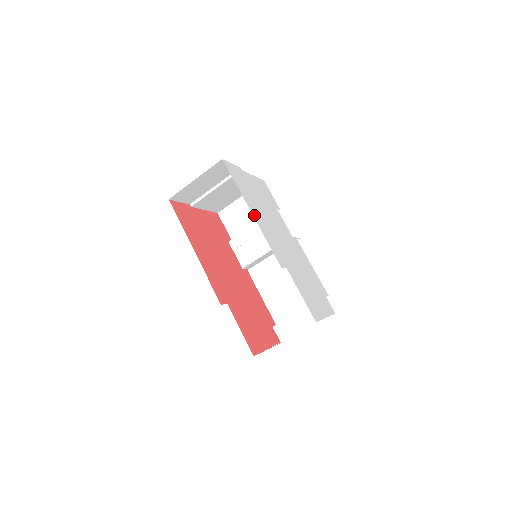
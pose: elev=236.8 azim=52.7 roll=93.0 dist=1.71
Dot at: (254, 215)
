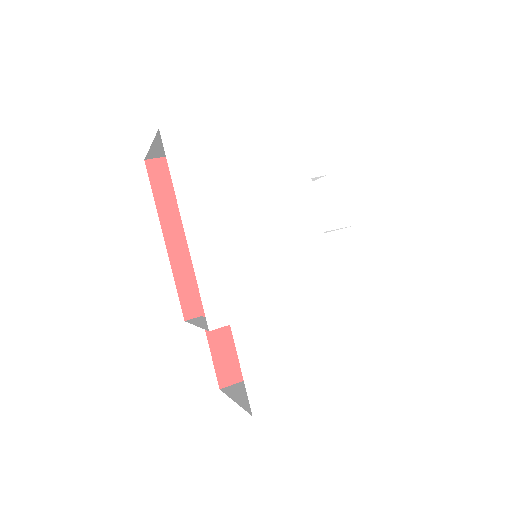
Dot at: (192, 234)
